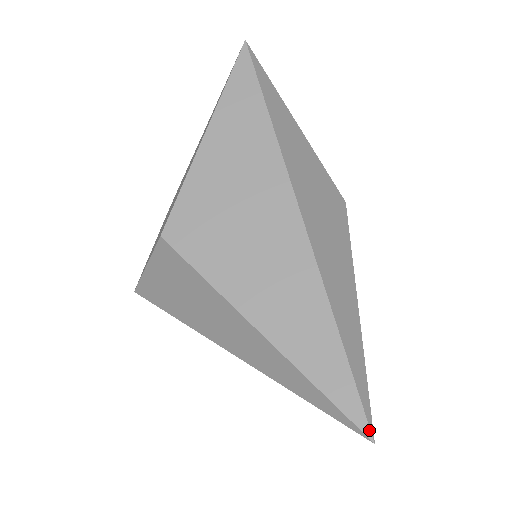
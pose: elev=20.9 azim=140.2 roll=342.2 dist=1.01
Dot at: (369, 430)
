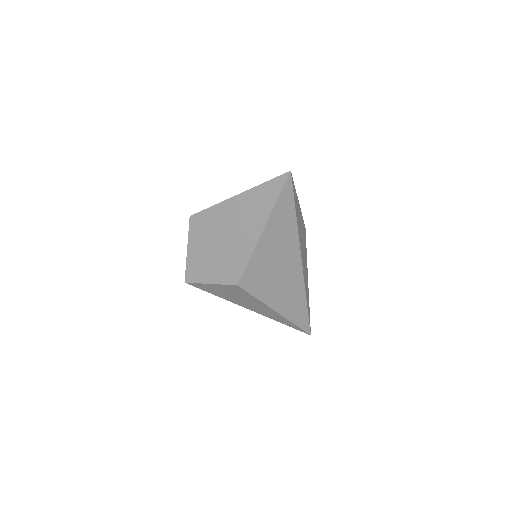
Dot at: (310, 332)
